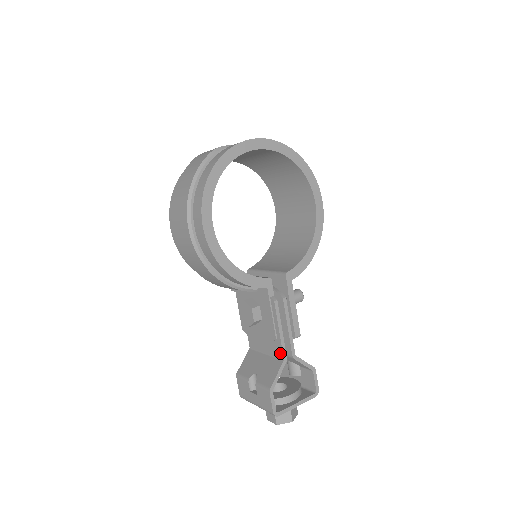
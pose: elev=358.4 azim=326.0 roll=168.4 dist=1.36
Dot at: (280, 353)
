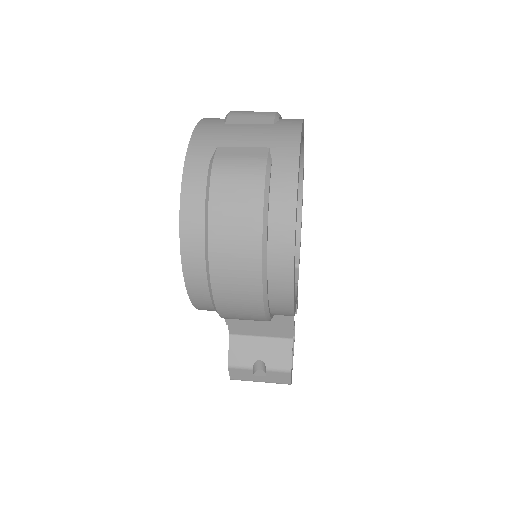
Dot at: (288, 335)
